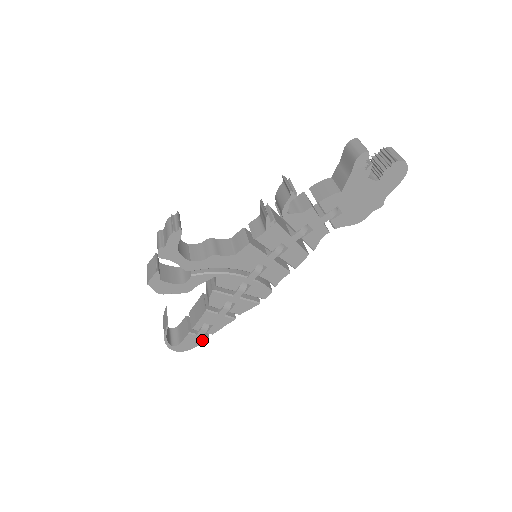
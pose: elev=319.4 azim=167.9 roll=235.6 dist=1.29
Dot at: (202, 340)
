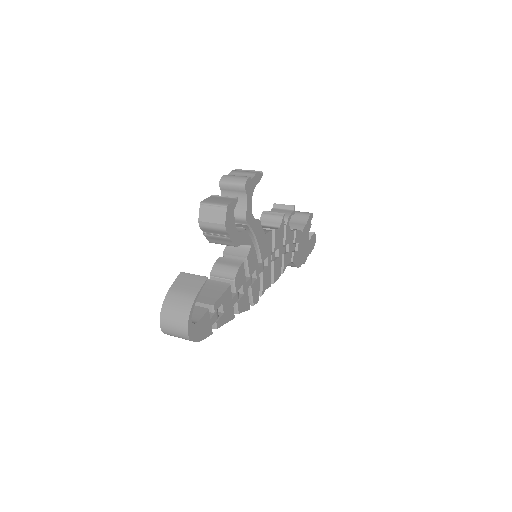
Dot at: (209, 332)
